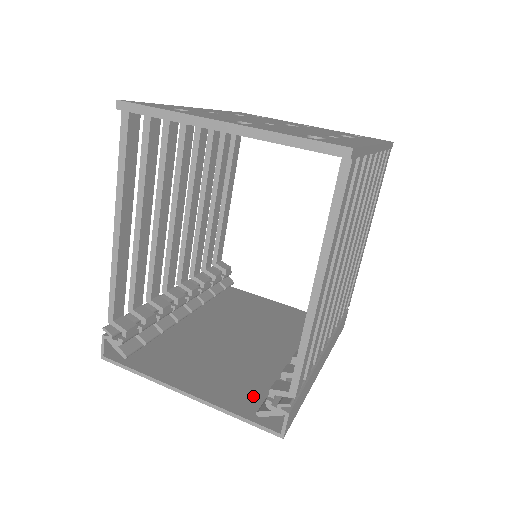
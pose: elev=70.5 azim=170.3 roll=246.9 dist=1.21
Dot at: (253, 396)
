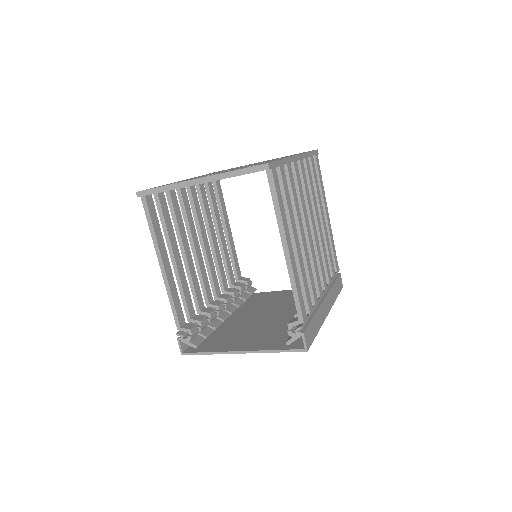
Dot at: (284, 339)
